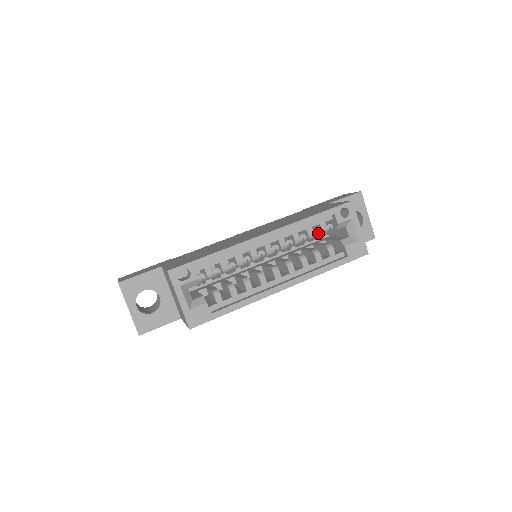
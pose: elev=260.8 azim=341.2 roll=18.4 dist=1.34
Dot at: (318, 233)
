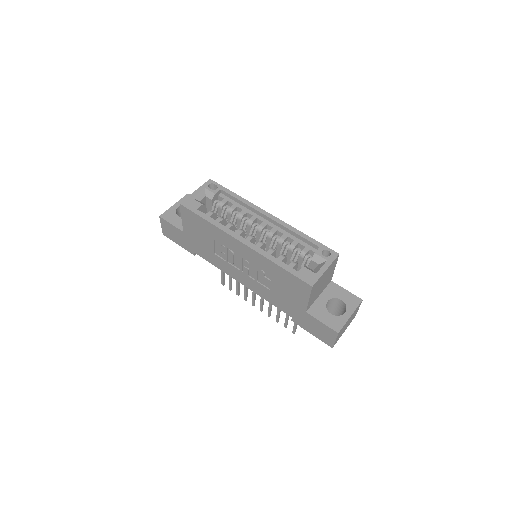
Dot at: (299, 252)
